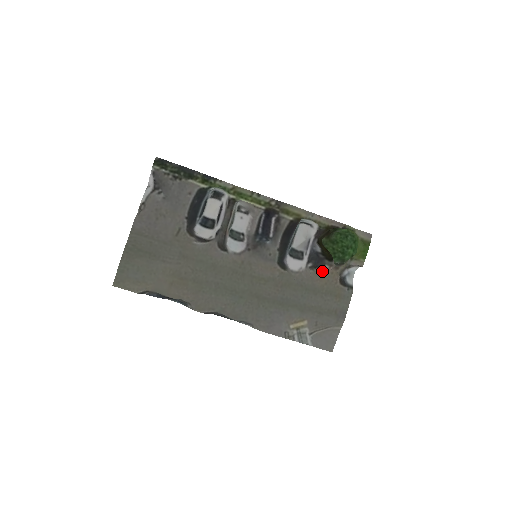
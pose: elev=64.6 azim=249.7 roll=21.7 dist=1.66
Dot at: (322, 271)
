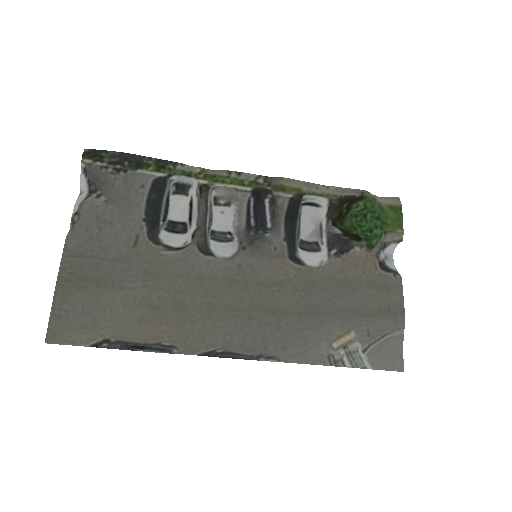
Dot at: (352, 256)
